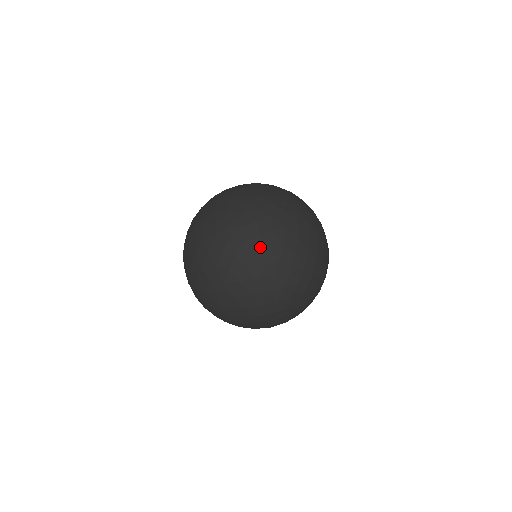
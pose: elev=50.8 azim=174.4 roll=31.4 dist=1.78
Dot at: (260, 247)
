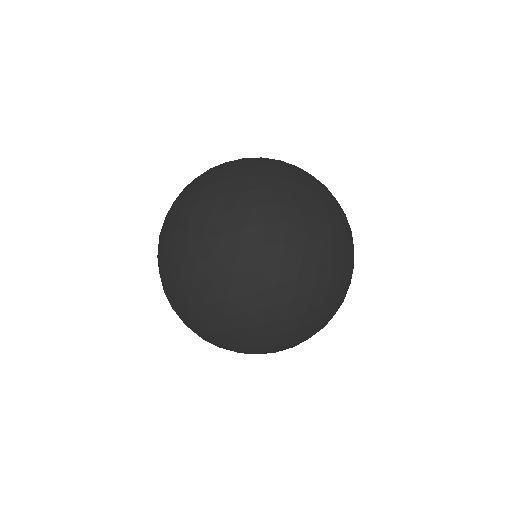
Dot at: (296, 244)
